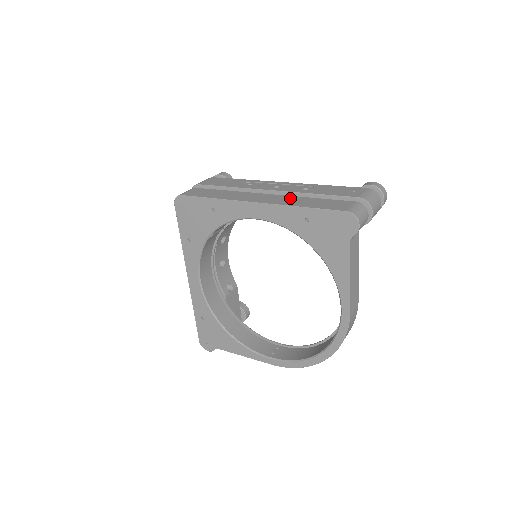
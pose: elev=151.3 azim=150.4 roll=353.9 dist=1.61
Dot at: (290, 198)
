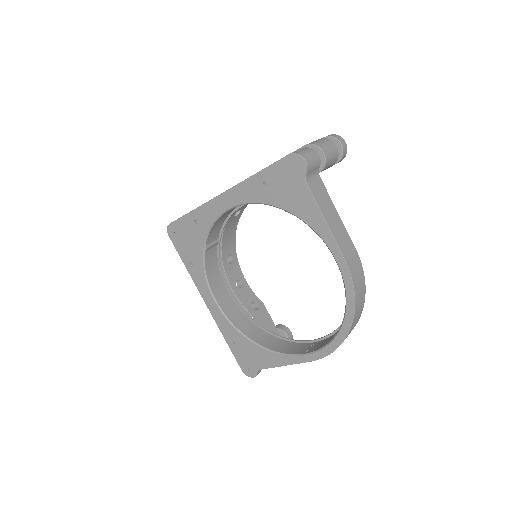
Dot at: occluded
